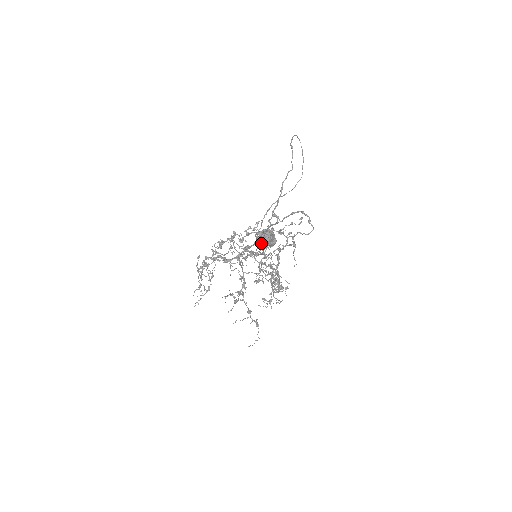
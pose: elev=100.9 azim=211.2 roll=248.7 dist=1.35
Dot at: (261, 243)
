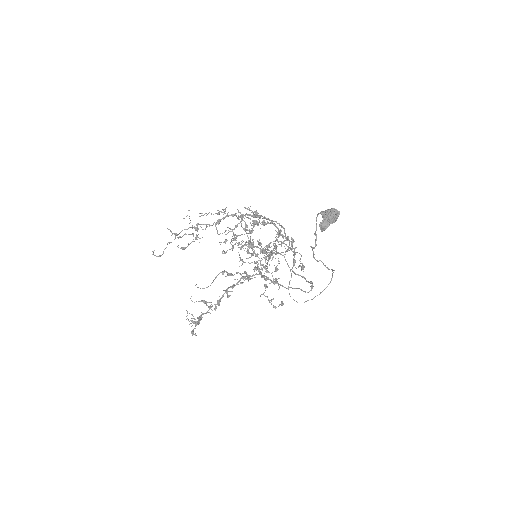
Dot at: occluded
